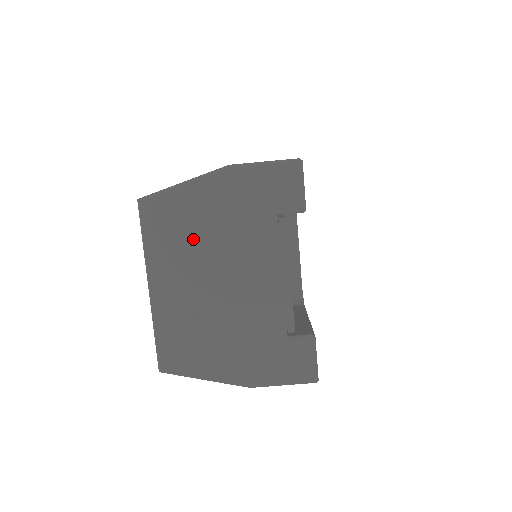
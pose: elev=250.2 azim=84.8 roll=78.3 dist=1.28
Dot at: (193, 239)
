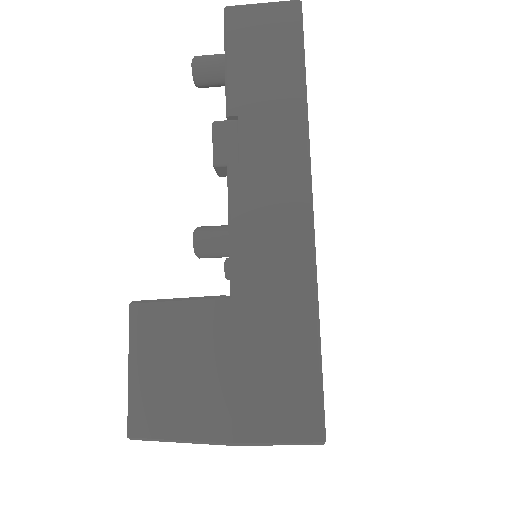
Dot at: occluded
